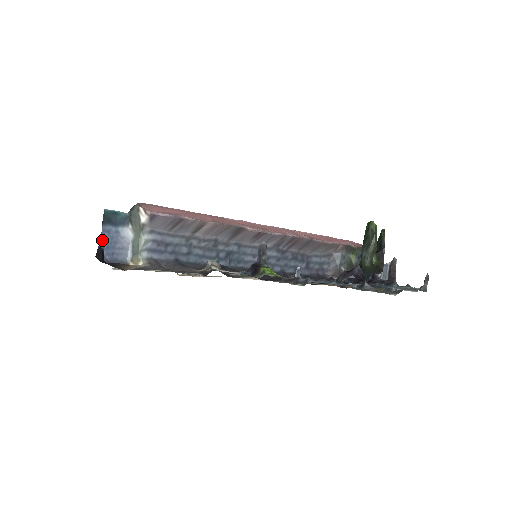
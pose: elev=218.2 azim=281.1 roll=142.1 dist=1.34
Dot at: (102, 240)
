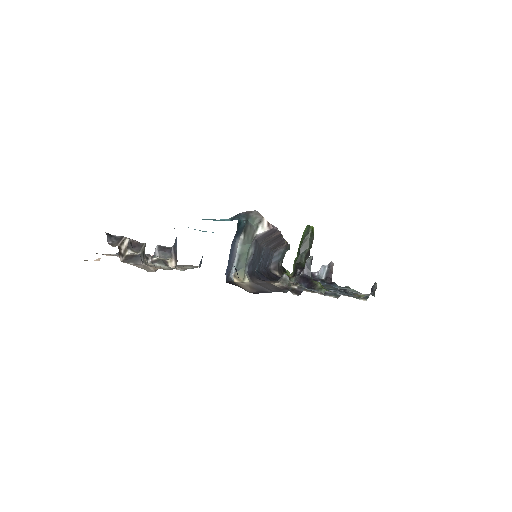
Dot at: (229, 255)
